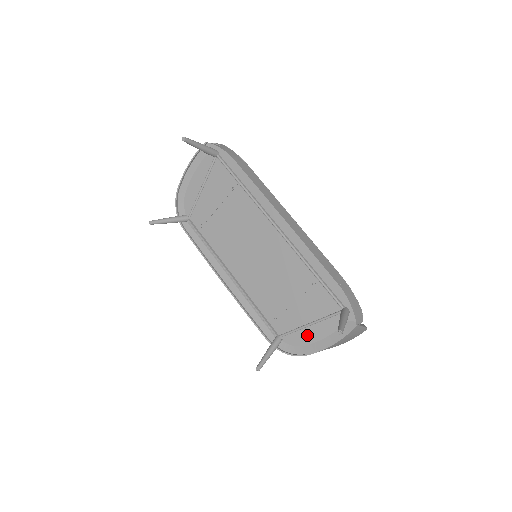
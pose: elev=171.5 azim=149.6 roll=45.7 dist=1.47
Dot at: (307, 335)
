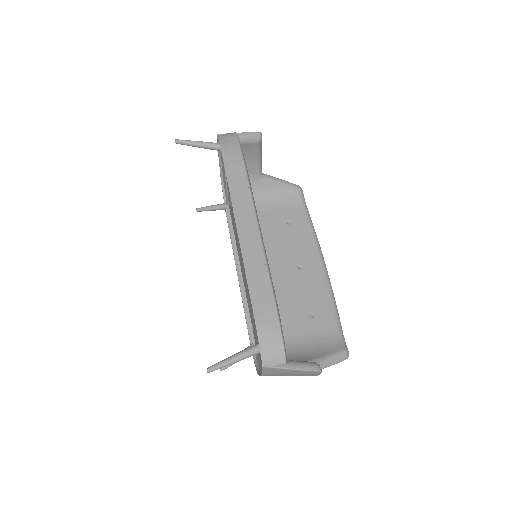
Dot at: occluded
